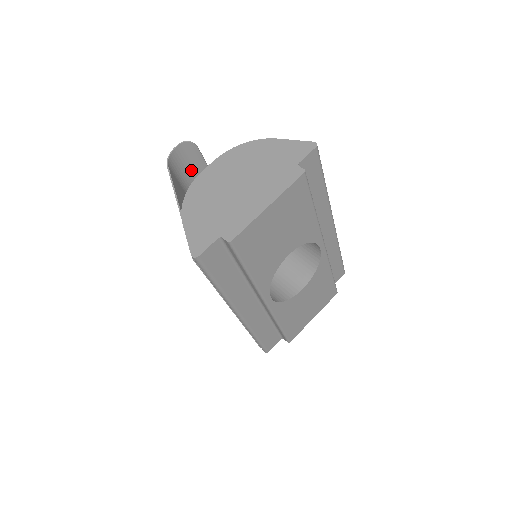
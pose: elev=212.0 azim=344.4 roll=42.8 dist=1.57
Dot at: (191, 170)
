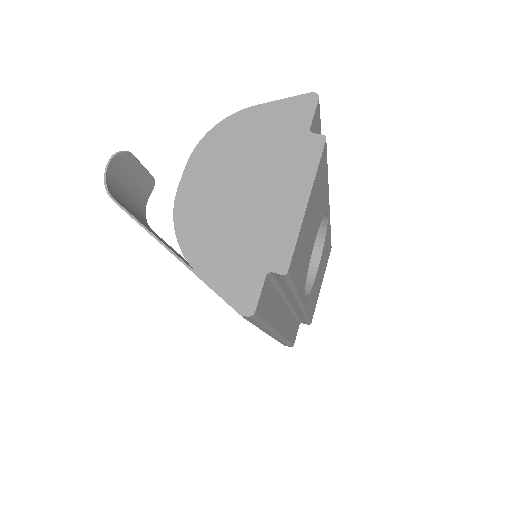
Dot at: (131, 187)
